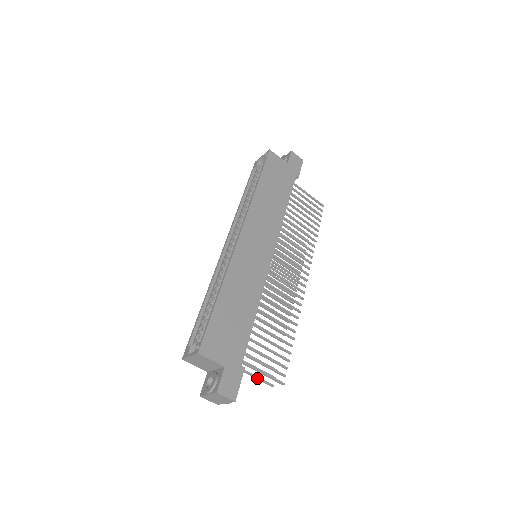
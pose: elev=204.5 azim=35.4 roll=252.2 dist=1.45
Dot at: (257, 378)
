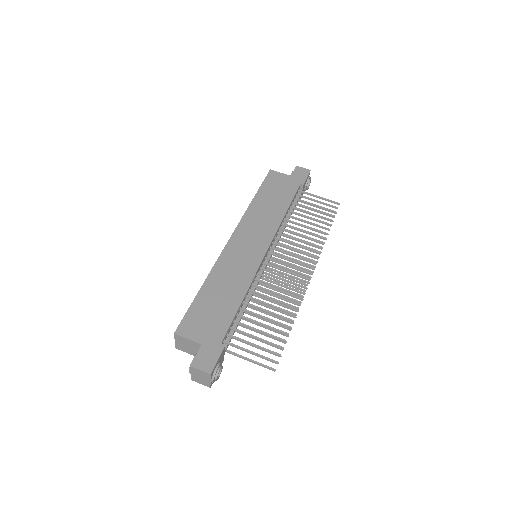
Dot at: (254, 362)
